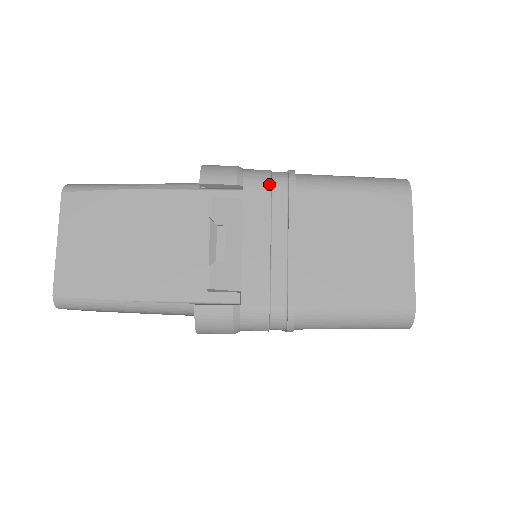
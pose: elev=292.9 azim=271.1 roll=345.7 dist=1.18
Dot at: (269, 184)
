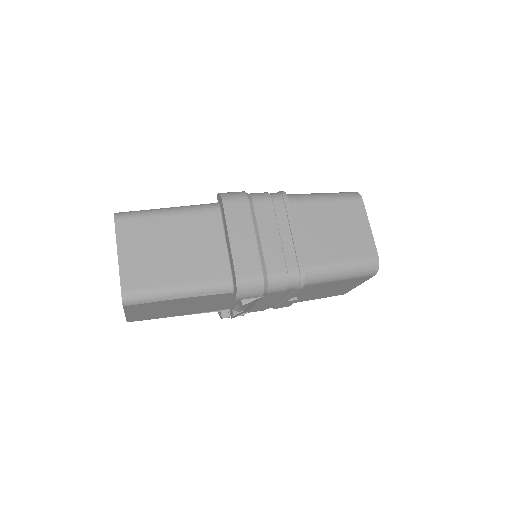
Dot at: occluded
